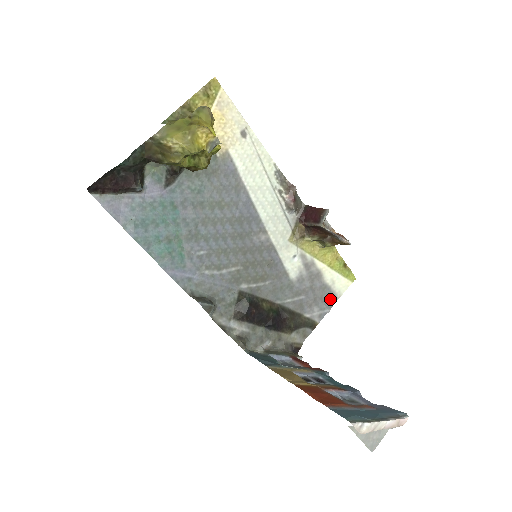
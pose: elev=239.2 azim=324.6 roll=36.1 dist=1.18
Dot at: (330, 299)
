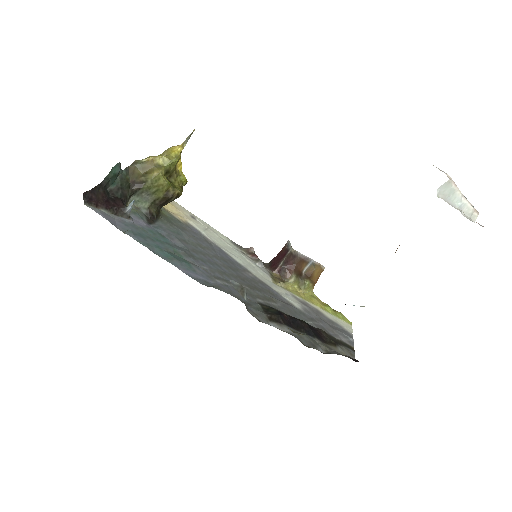
Dot at: (345, 332)
